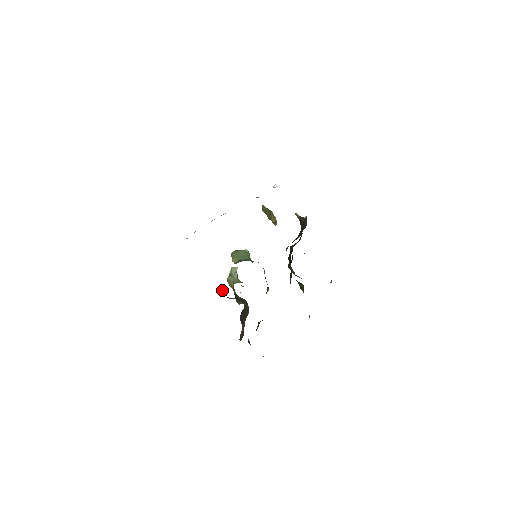
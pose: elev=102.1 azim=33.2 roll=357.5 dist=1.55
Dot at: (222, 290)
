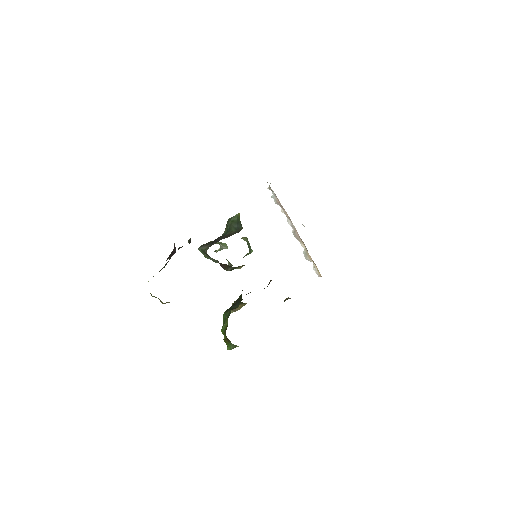
Dot at: occluded
